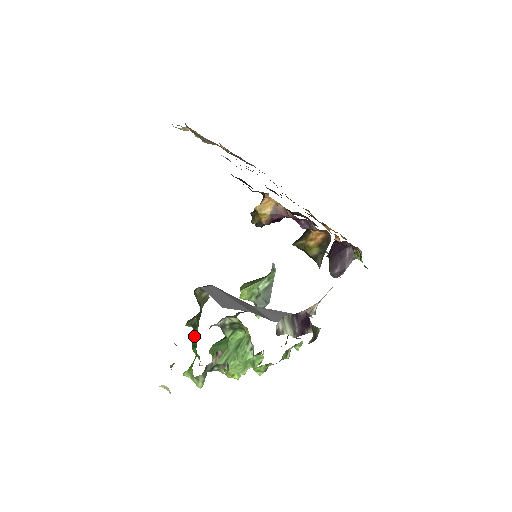
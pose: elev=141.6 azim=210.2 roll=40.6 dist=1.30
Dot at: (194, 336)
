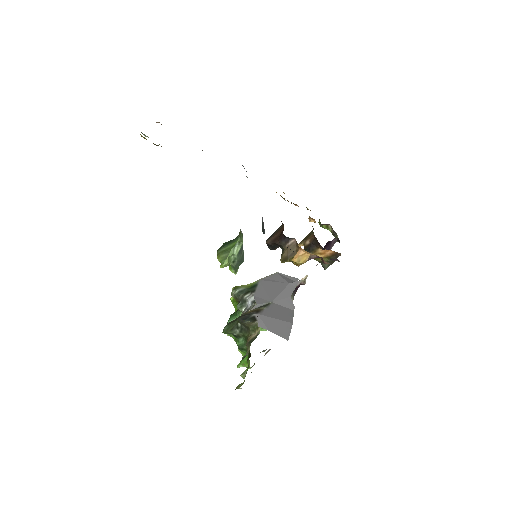
Dot at: (241, 344)
